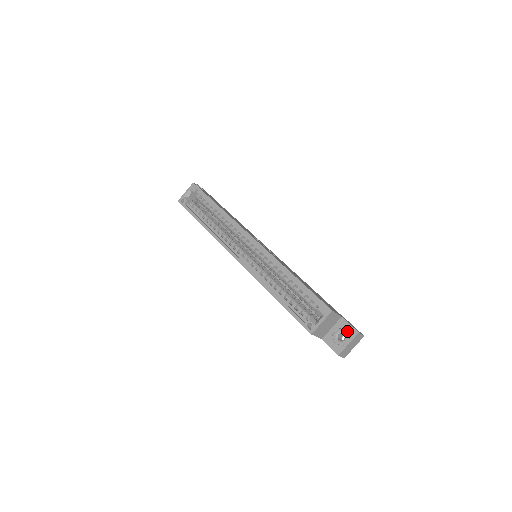
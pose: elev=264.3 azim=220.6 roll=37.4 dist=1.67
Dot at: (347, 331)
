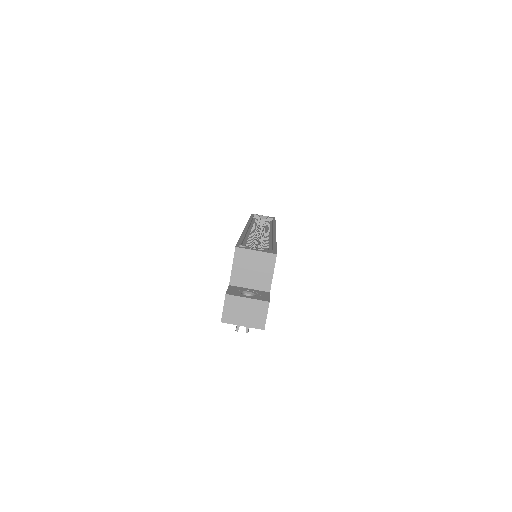
Dot at: (260, 296)
